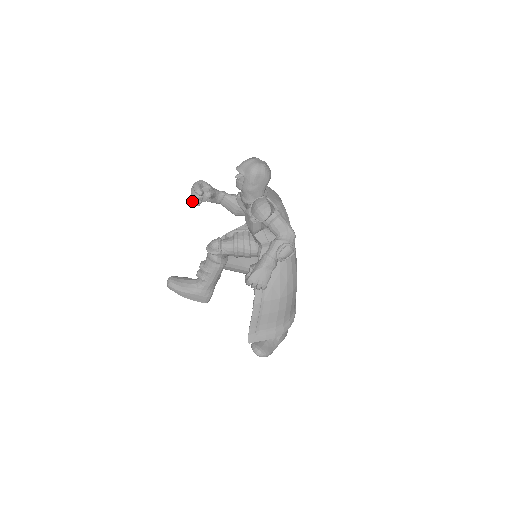
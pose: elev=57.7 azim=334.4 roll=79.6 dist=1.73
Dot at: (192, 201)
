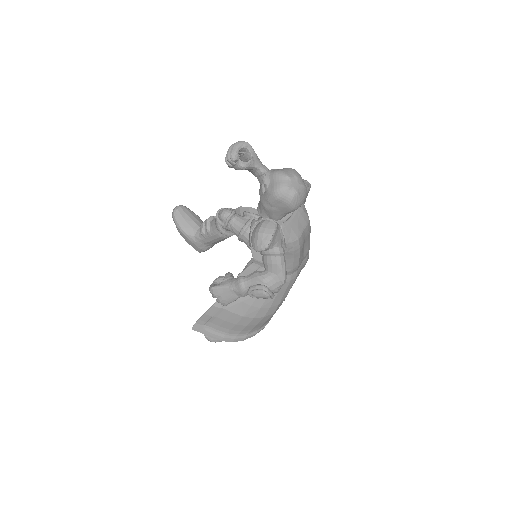
Dot at: occluded
